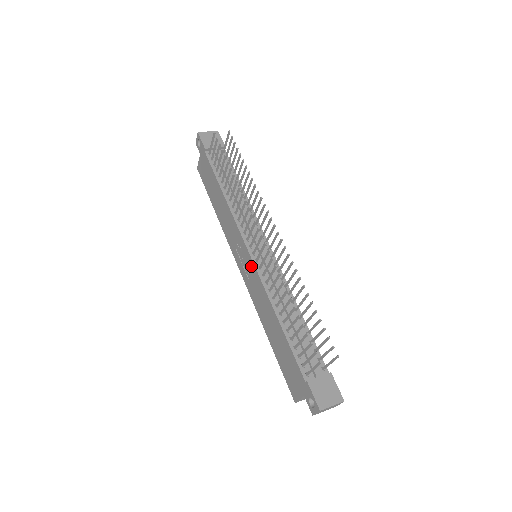
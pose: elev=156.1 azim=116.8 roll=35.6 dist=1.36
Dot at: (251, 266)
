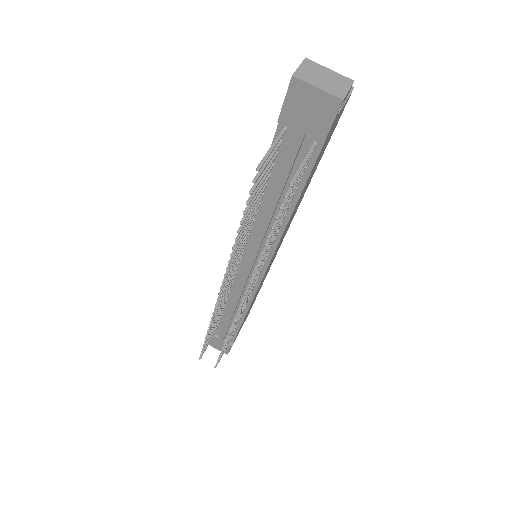
Dot at: occluded
